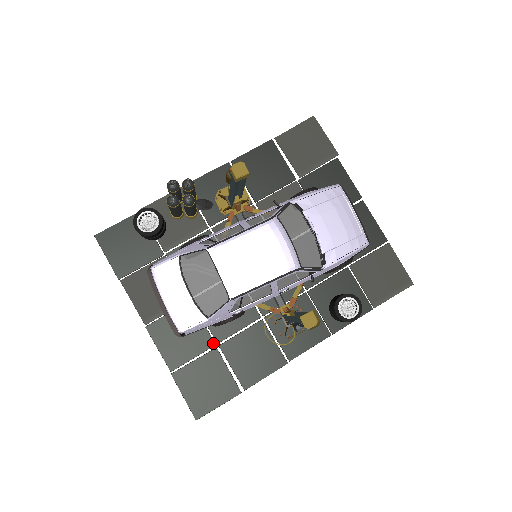
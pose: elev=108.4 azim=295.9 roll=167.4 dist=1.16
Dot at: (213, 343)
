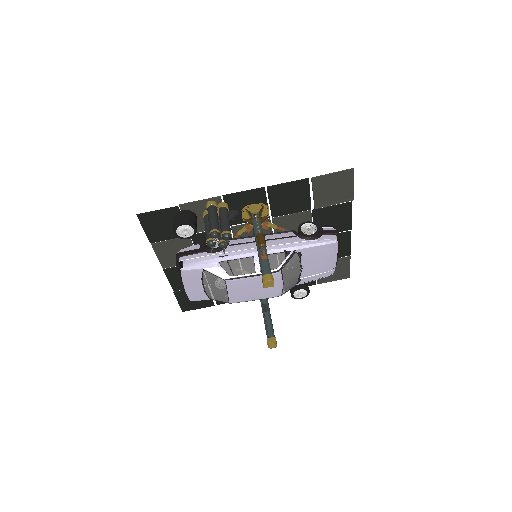
Dot at: occluded
